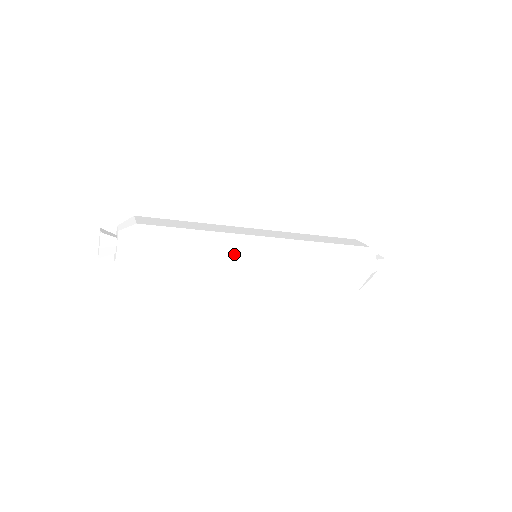
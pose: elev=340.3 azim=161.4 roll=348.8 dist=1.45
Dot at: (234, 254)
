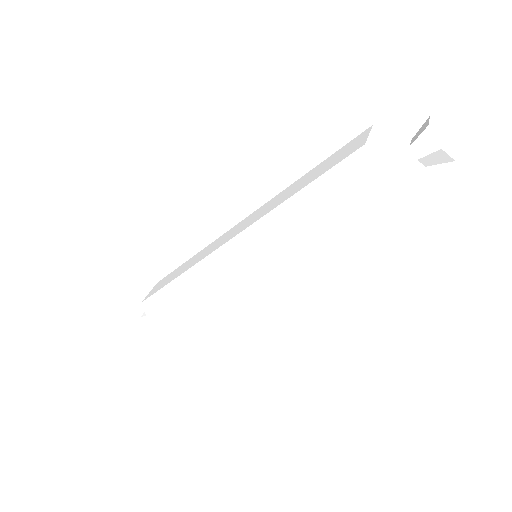
Dot at: (210, 286)
